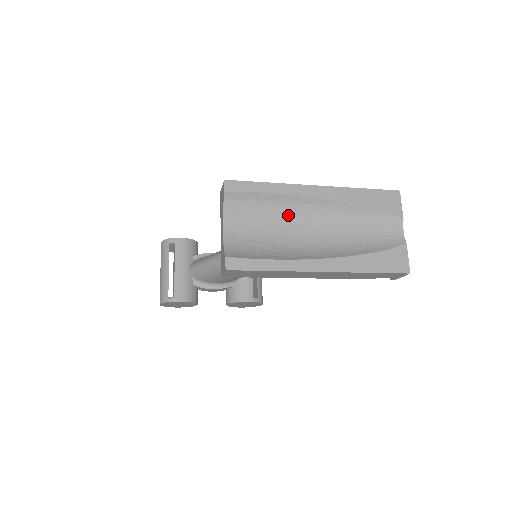
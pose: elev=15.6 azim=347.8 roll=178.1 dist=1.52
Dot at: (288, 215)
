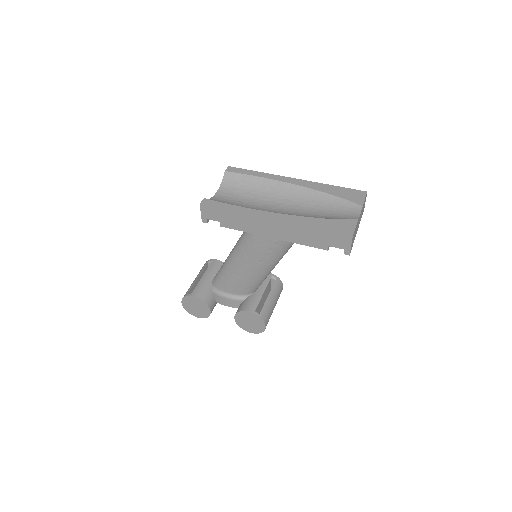
Dot at: (268, 194)
